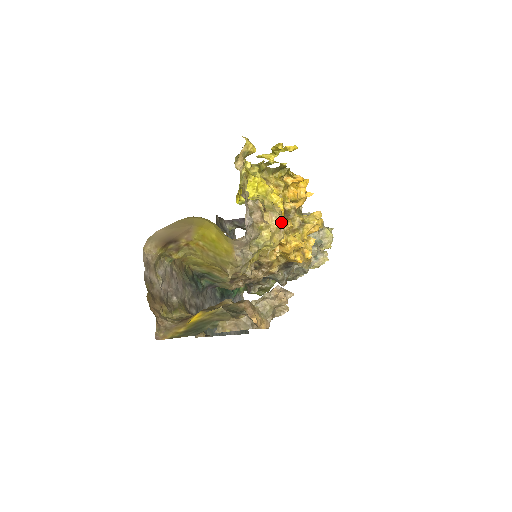
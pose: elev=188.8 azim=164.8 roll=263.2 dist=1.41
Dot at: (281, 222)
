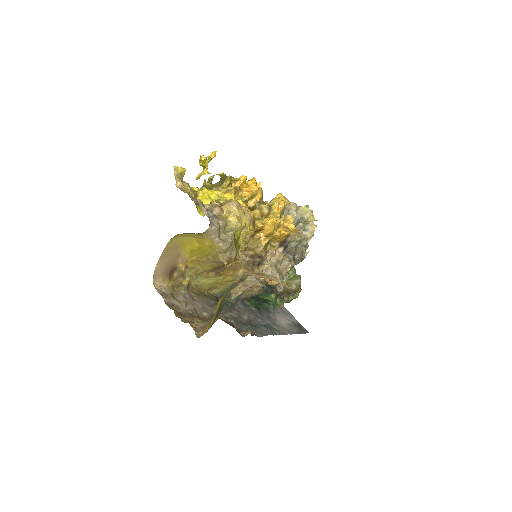
Dot at: (241, 207)
